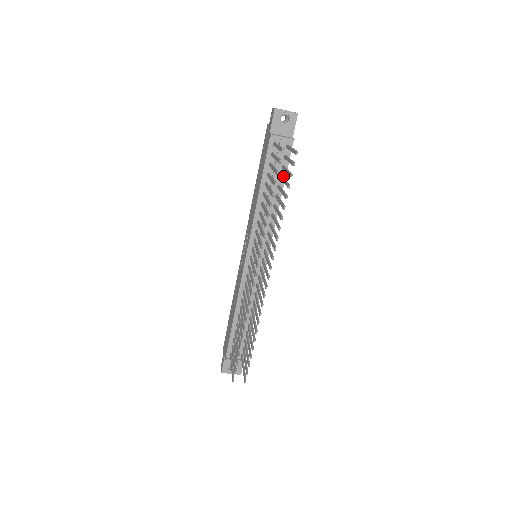
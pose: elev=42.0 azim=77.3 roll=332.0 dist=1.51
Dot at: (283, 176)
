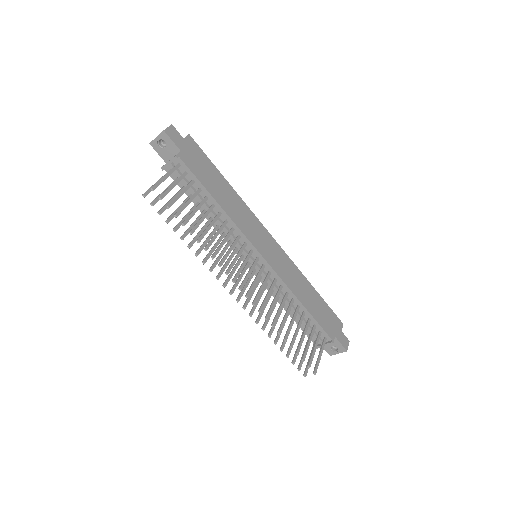
Dot at: (202, 187)
